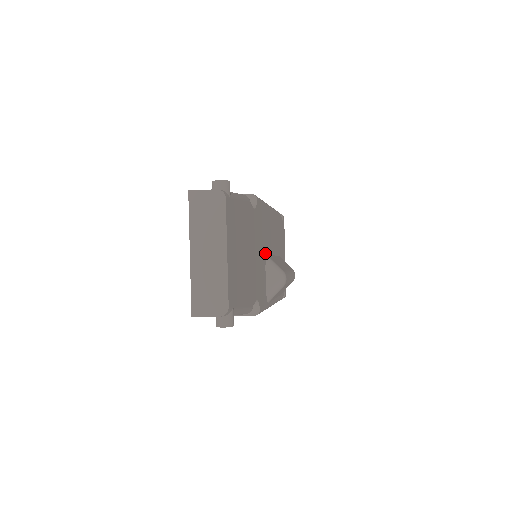
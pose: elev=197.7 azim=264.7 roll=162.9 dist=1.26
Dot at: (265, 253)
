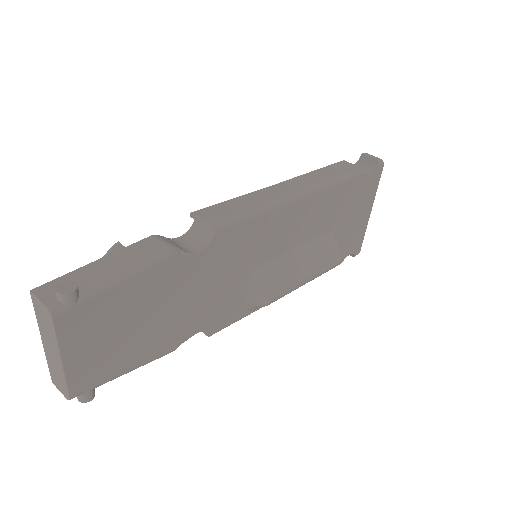
Dot at: (251, 268)
